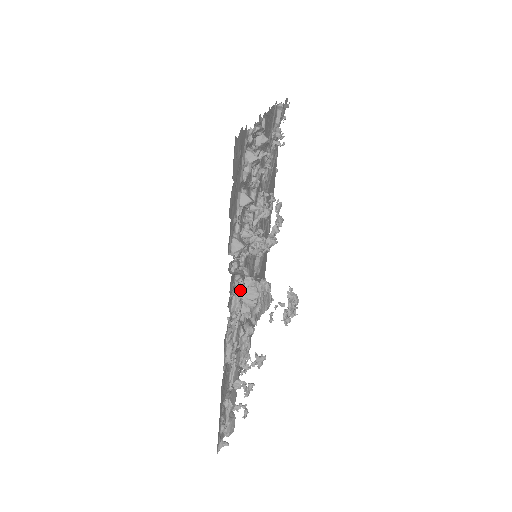
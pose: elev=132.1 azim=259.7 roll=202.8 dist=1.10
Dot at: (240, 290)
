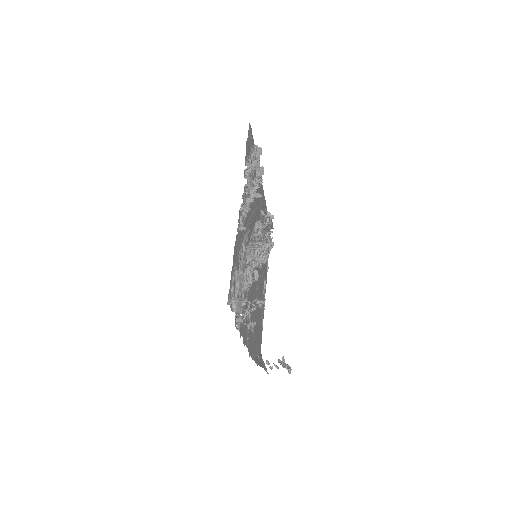
Dot at: (250, 183)
